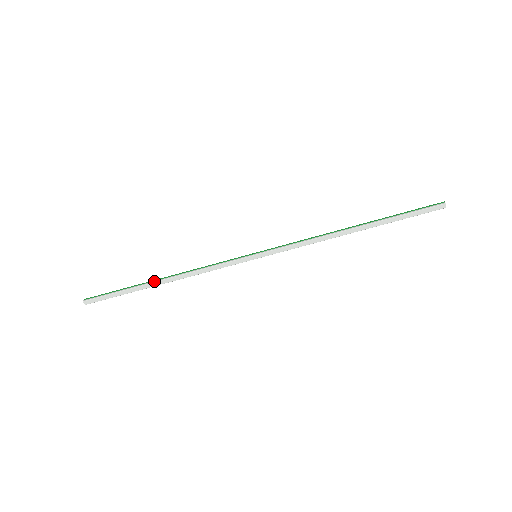
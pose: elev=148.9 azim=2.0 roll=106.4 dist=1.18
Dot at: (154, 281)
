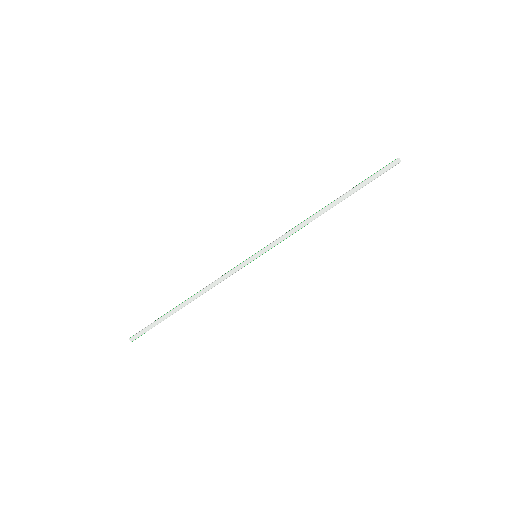
Dot at: (180, 304)
